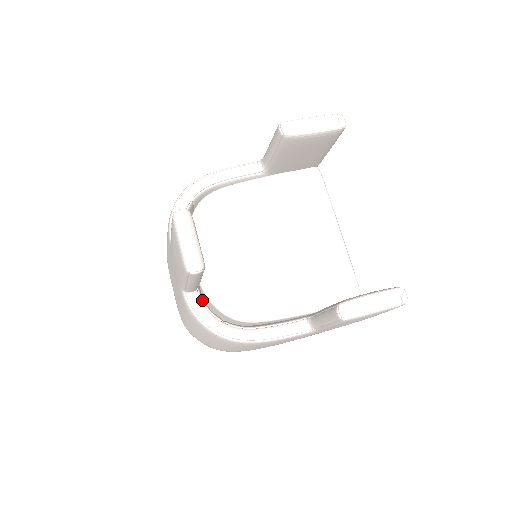
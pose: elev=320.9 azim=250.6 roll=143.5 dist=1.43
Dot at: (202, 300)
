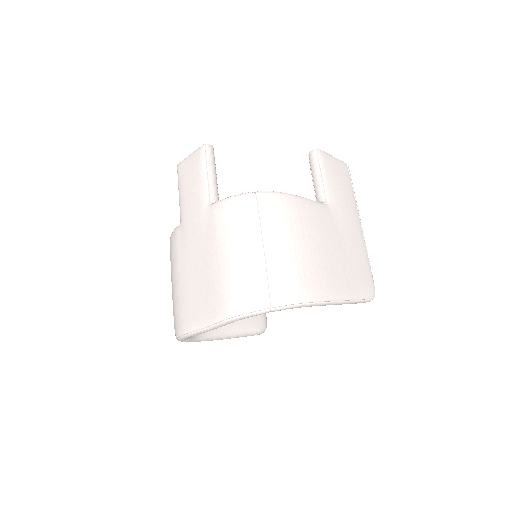
Dot at: occluded
